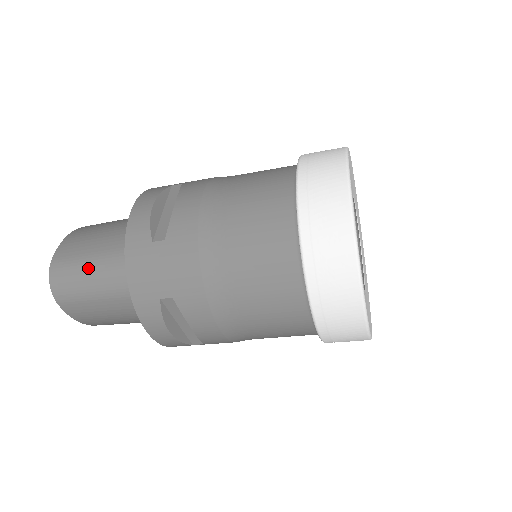
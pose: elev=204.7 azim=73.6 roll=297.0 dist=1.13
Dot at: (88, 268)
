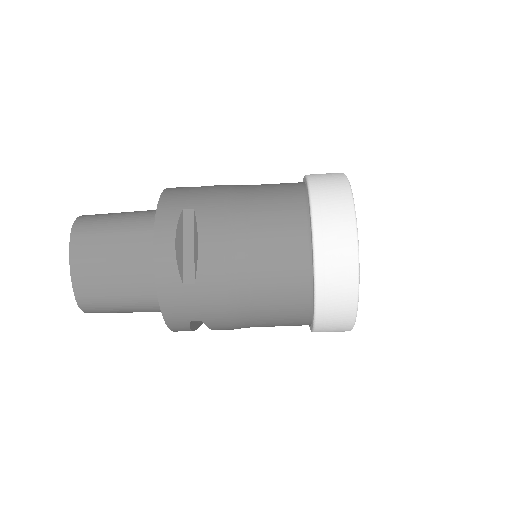
Dot at: (118, 213)
